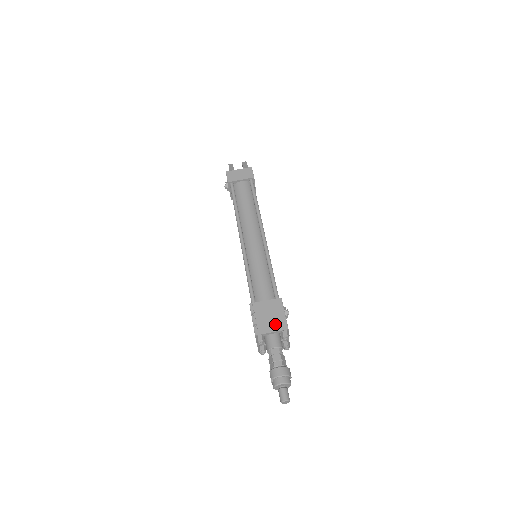
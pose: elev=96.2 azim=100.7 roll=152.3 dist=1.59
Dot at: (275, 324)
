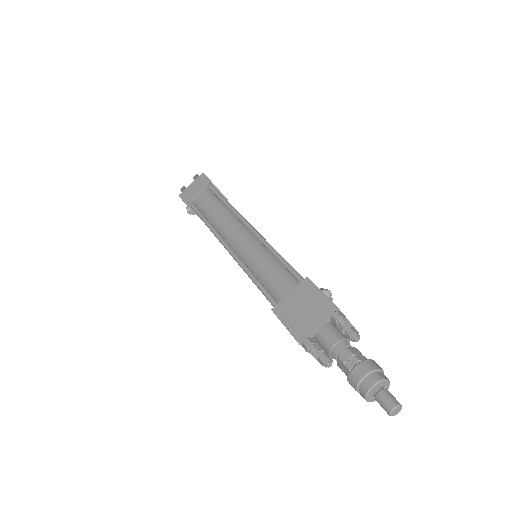
Dot at: (317, 313)
